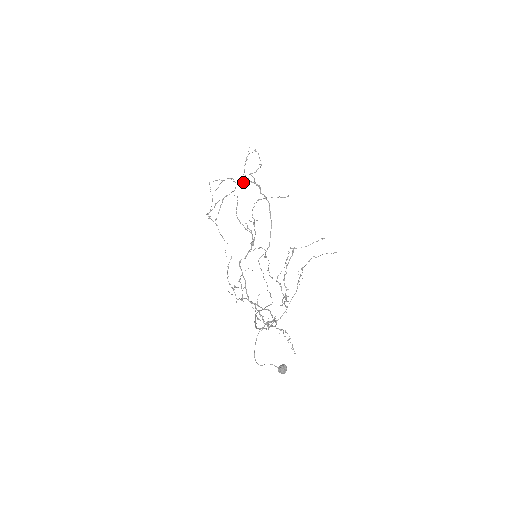
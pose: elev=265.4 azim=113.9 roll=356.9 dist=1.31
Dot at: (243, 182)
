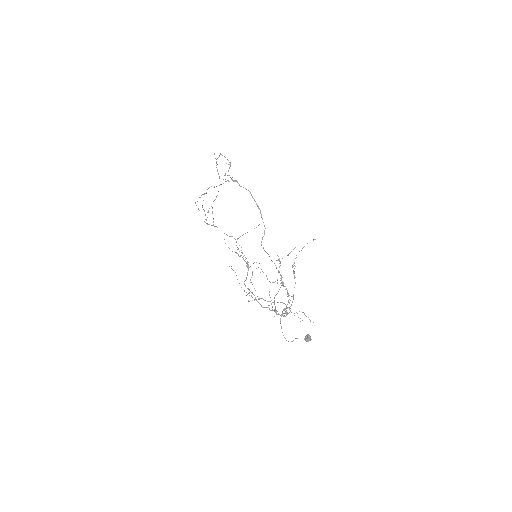
Dot at: occluded
